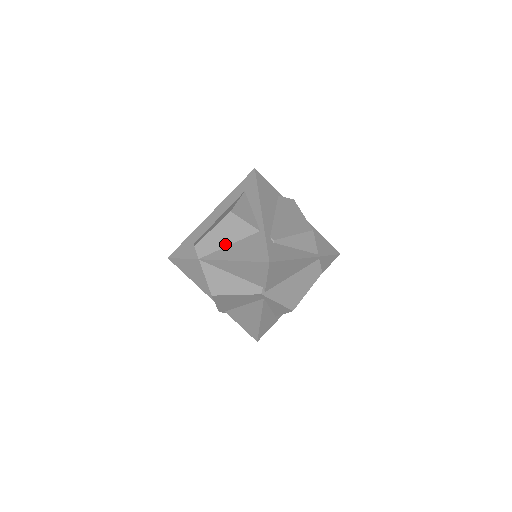
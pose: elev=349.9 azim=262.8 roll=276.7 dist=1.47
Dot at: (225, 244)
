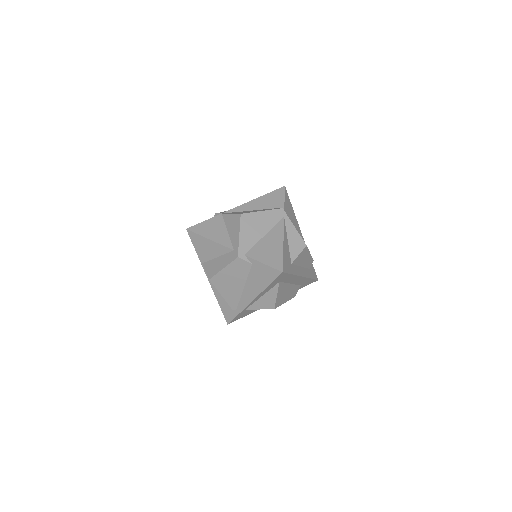
Dot at: occluded
